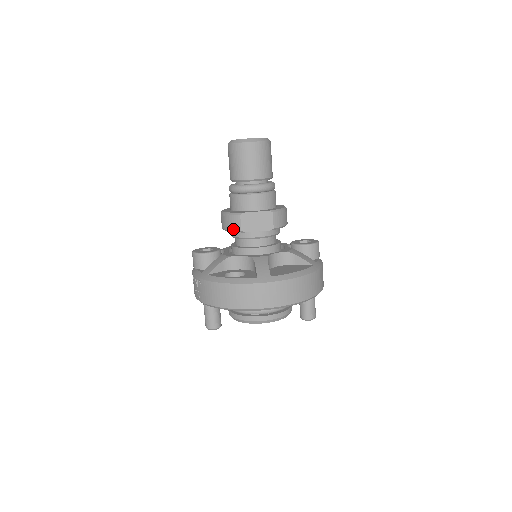
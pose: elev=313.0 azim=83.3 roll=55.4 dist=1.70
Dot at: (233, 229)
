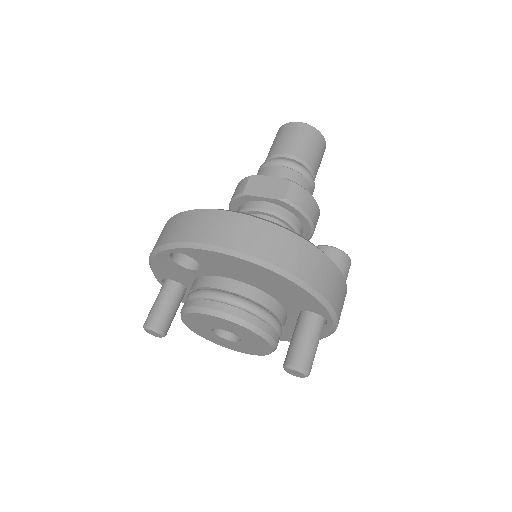
Dot at: (236, 194)
